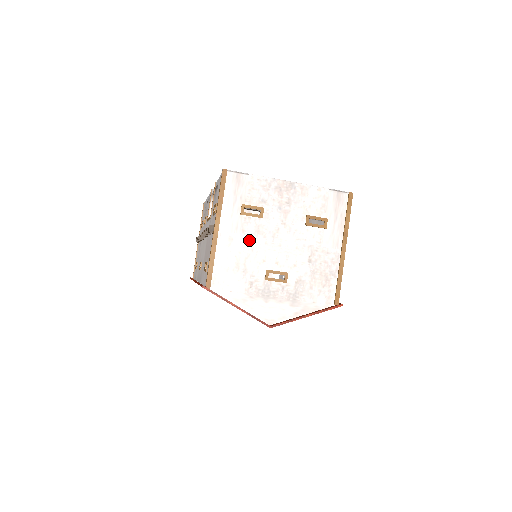
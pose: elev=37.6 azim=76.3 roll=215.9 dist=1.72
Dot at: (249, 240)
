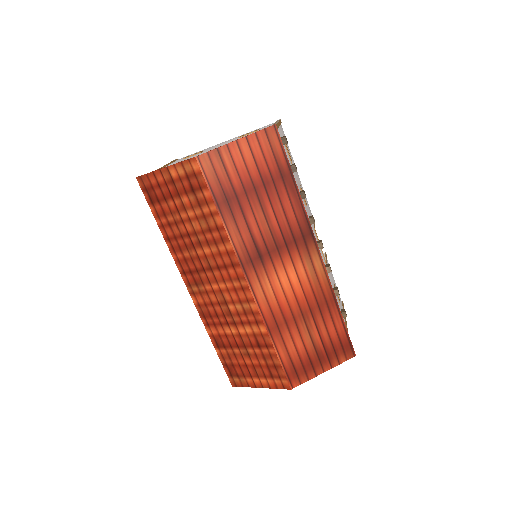
Dot at: occluded
